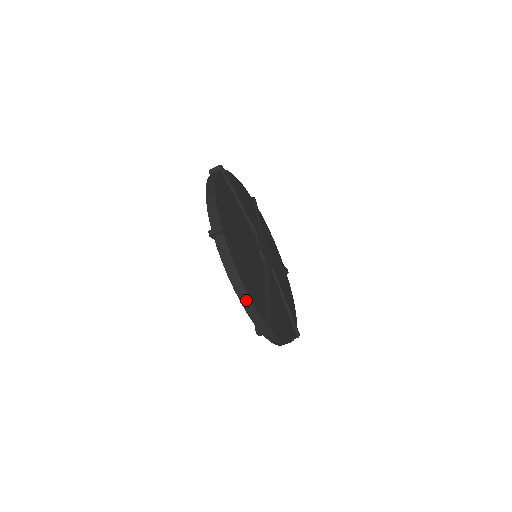
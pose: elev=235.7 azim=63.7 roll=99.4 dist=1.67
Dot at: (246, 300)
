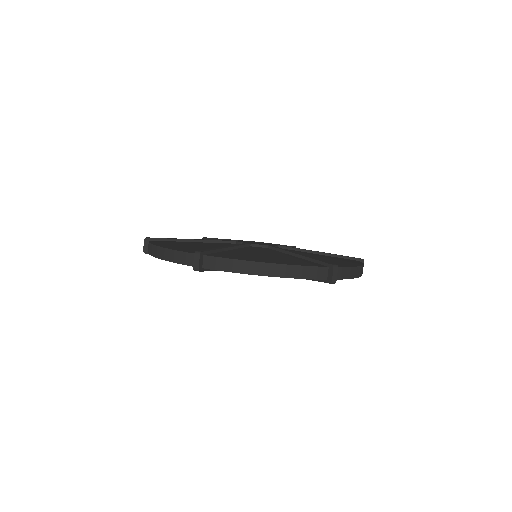
Dot at: (288, 271)
